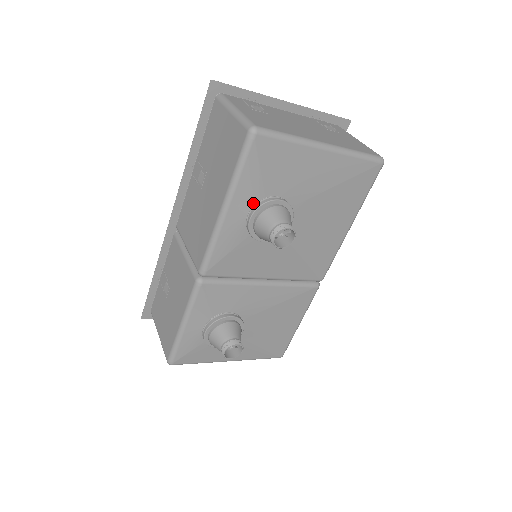
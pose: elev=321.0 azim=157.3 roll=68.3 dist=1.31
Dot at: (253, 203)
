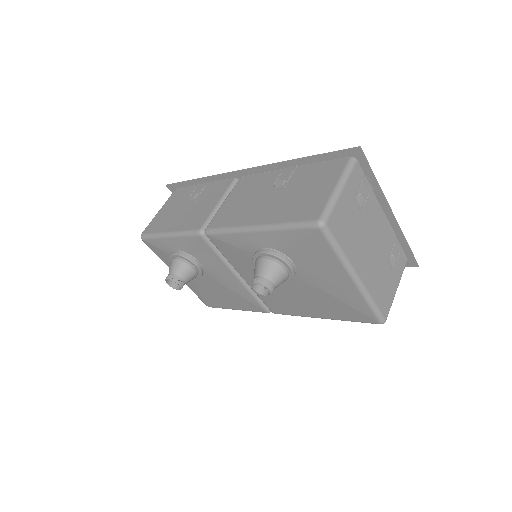
Dot at: (275, 248)
